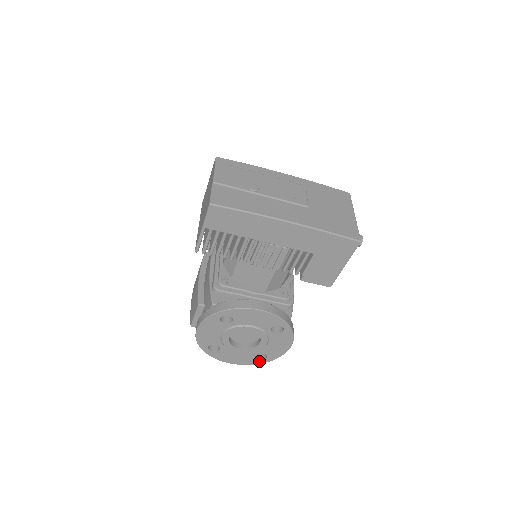
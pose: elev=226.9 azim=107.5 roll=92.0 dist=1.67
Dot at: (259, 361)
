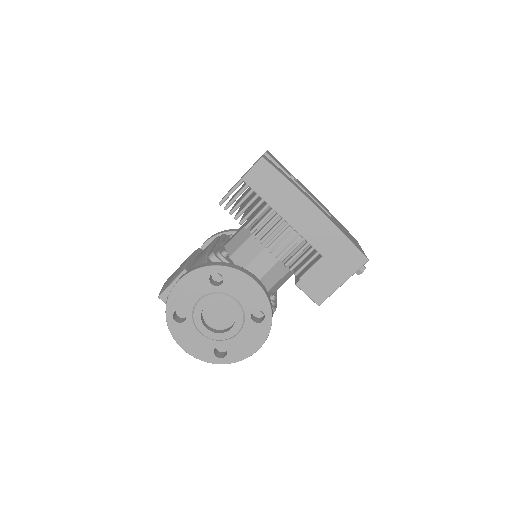
Dot at: (215, 359)
